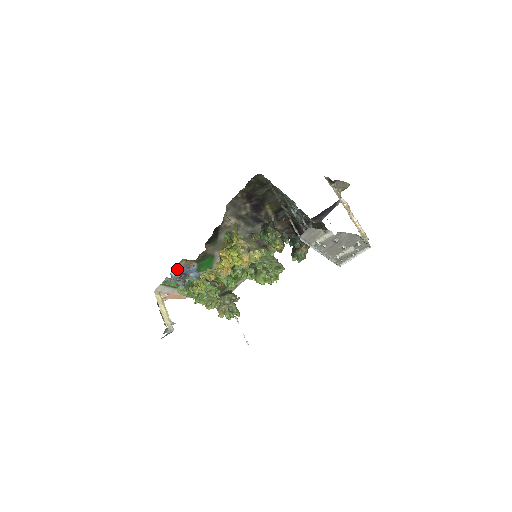
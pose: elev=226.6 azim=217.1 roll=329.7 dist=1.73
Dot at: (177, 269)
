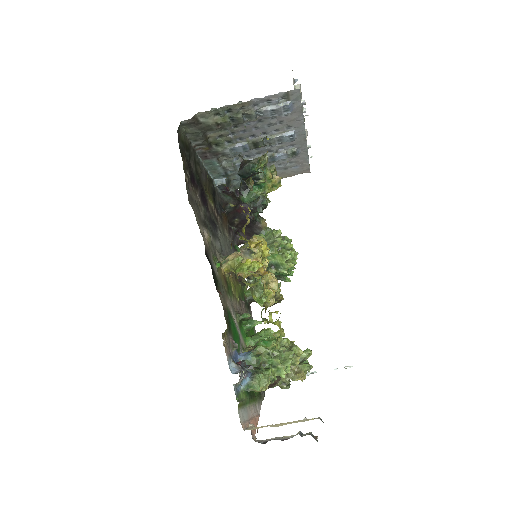
Dot at: (229, 361)
